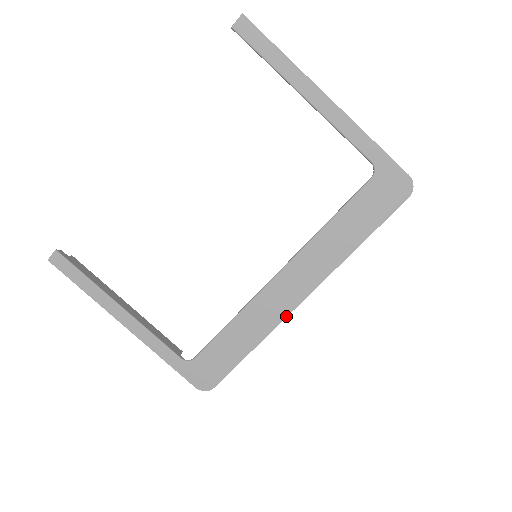
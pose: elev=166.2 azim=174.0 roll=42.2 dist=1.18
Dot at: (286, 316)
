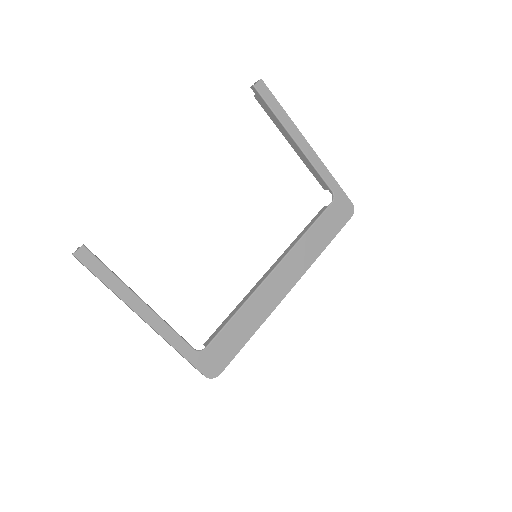
Dot at: (279, 303)
